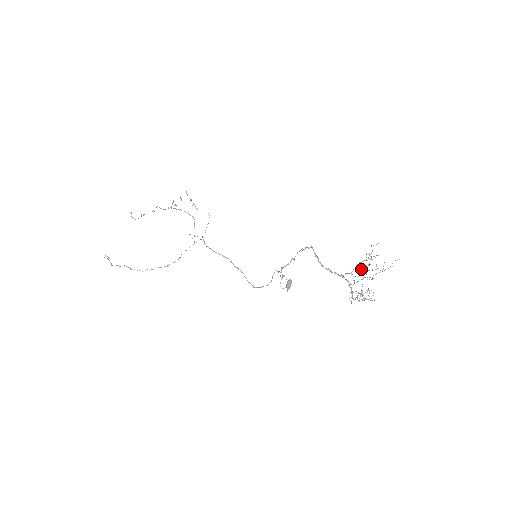
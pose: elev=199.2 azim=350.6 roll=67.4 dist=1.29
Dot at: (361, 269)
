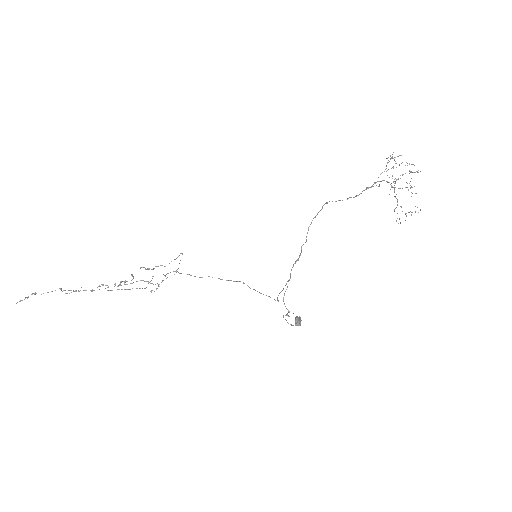
Dot at: (393, 168)
